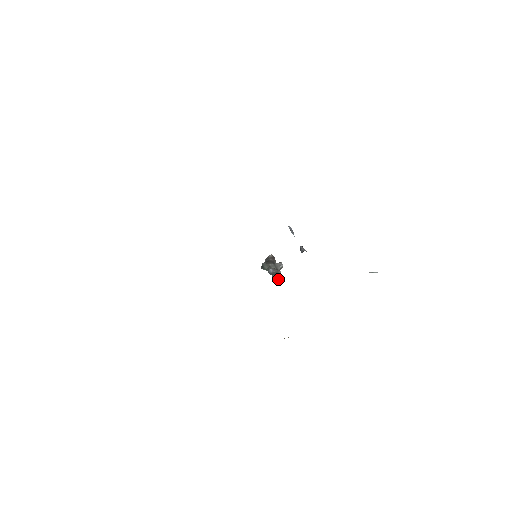
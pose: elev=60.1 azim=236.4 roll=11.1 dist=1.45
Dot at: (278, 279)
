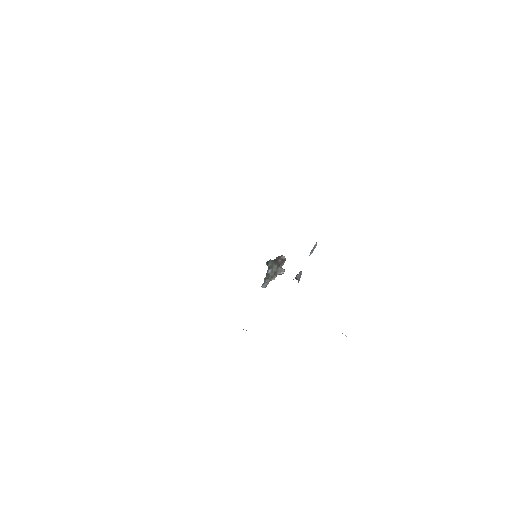
Dot at: (265, 284)
